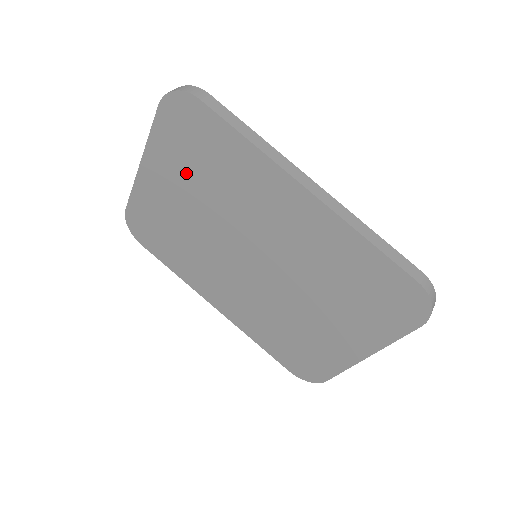
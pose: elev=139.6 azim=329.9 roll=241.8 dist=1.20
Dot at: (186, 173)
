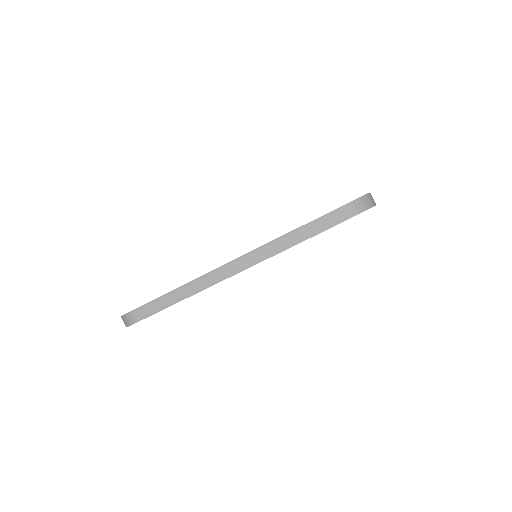
Dot at: occluded
